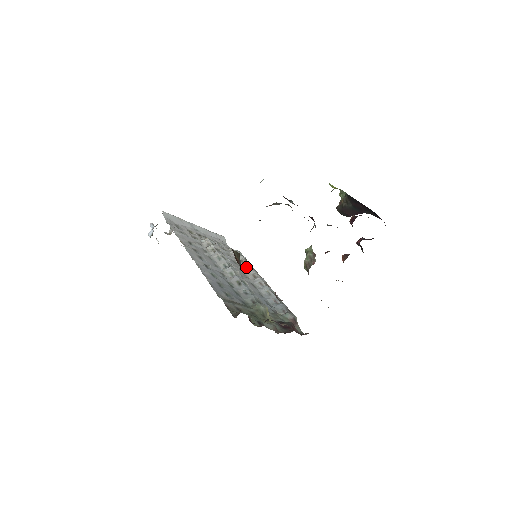
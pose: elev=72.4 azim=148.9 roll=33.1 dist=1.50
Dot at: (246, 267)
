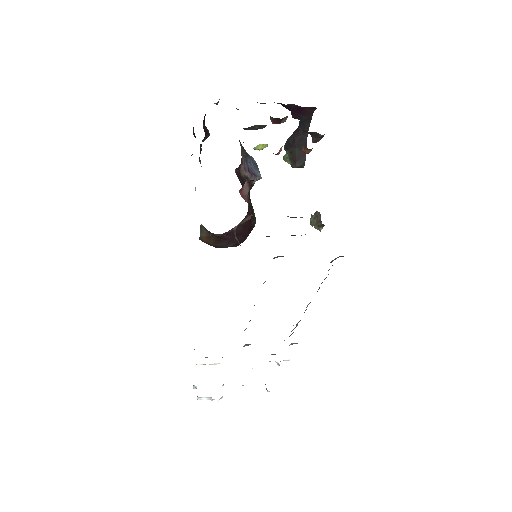
Dot at: (299, 321)
